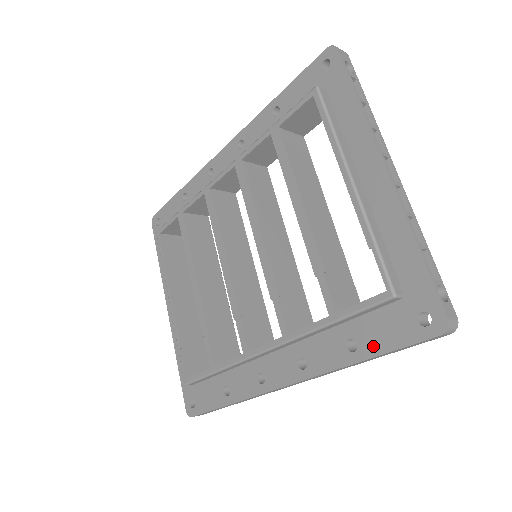
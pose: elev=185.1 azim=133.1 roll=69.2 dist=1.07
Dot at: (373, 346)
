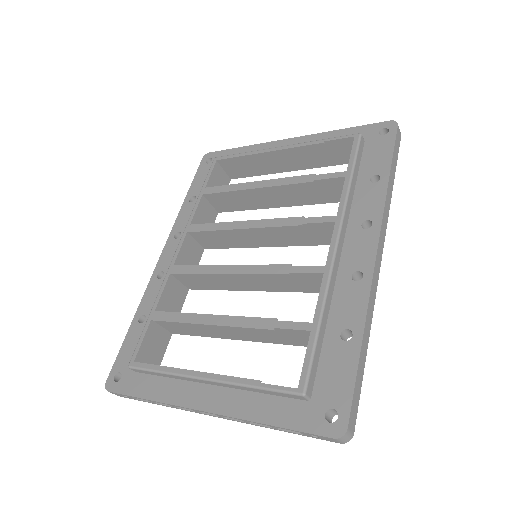
Dot at: (383, 164)
